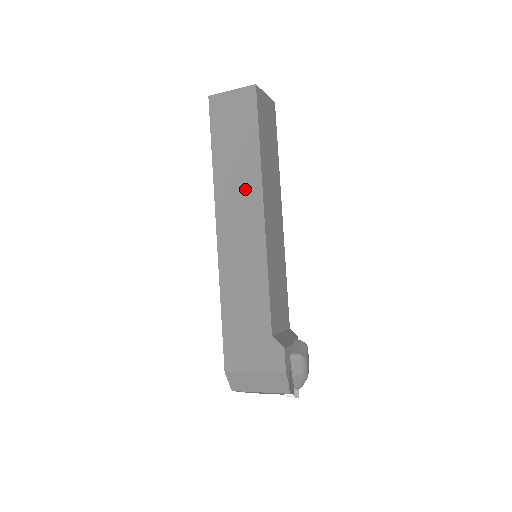
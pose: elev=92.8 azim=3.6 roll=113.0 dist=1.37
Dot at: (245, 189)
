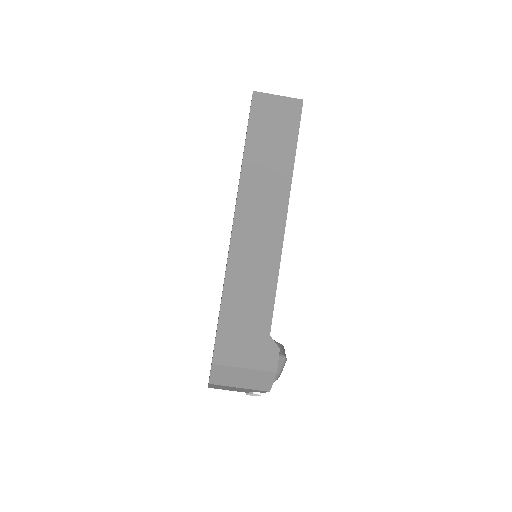
Dot at: (272, 192)
